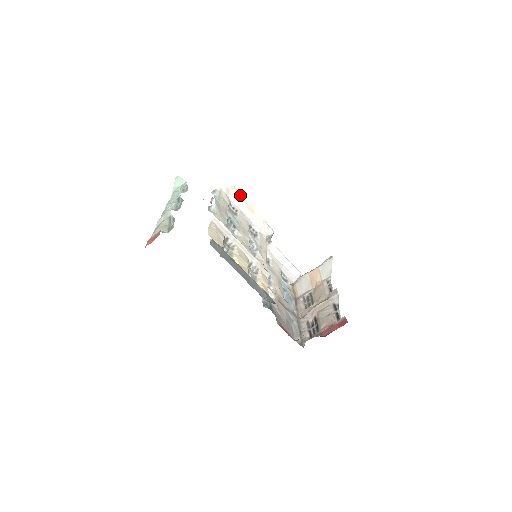
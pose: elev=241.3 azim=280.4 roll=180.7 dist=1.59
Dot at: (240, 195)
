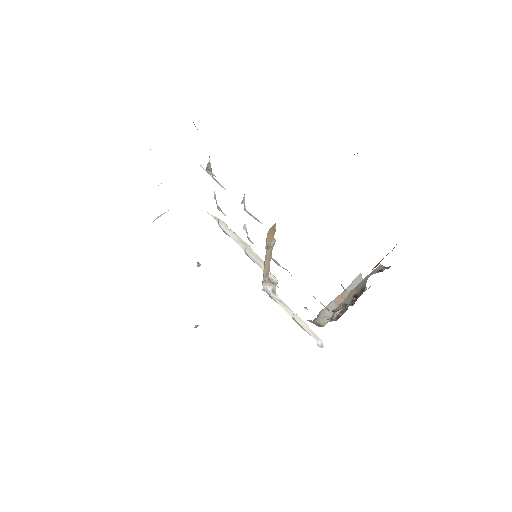
Dot at: (233, 232)
